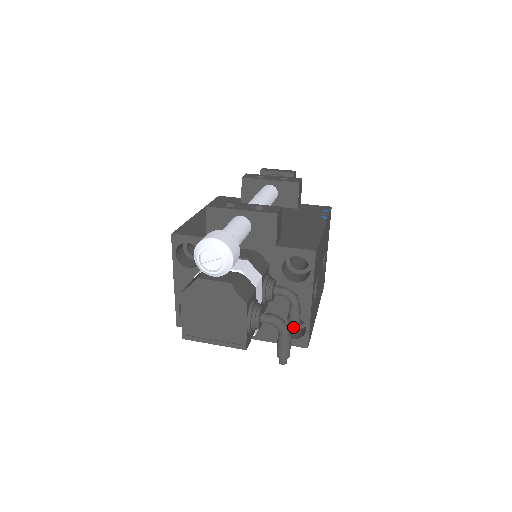
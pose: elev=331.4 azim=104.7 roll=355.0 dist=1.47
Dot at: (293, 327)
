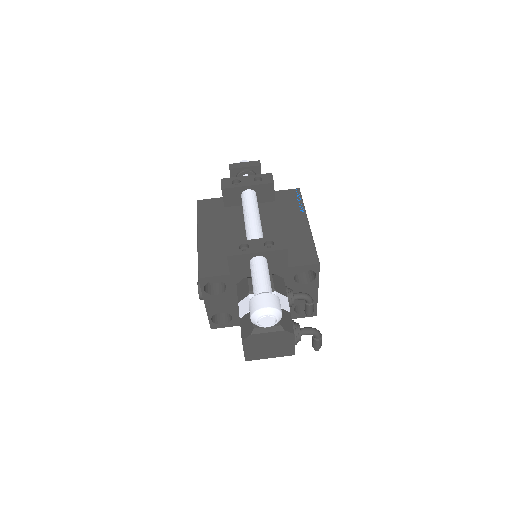
Dot at: (310, 314)
